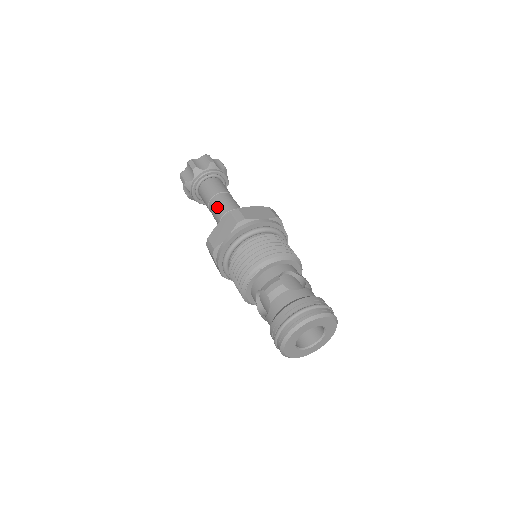
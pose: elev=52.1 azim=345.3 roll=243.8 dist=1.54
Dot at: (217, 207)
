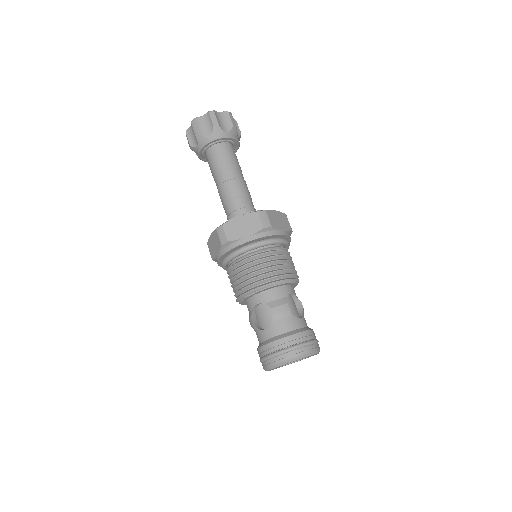
Dot at: (230, 184)
